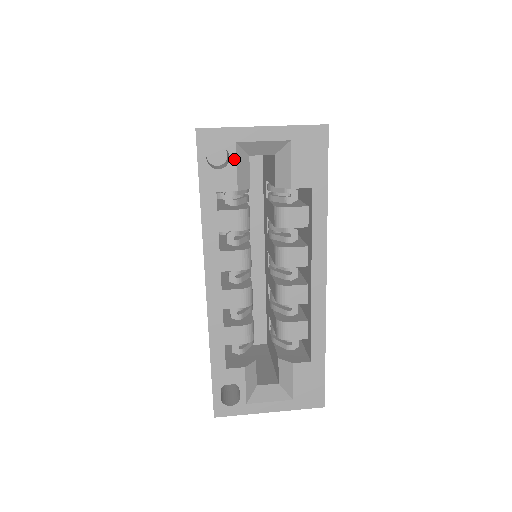
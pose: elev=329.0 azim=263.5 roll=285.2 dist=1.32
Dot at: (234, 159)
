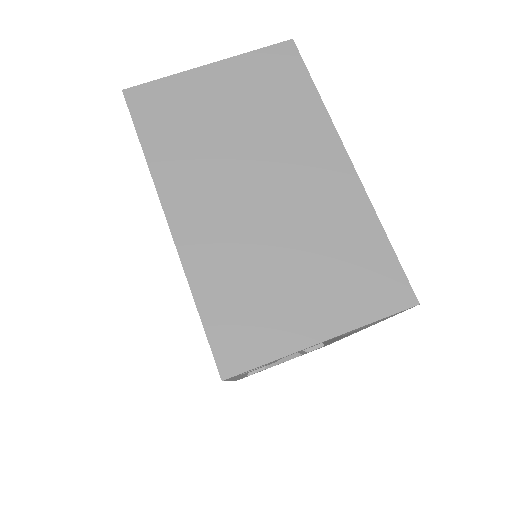
Dot at: (275, 361)
